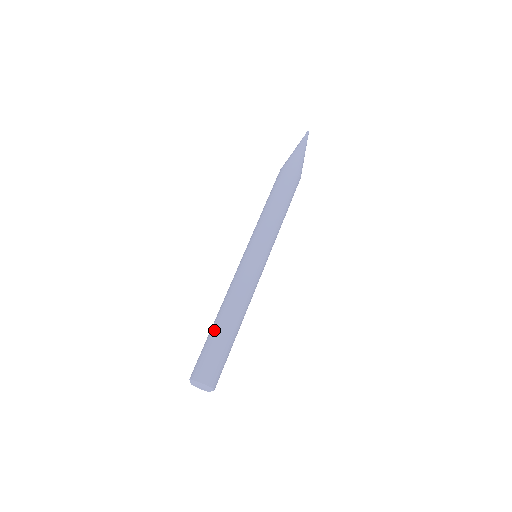
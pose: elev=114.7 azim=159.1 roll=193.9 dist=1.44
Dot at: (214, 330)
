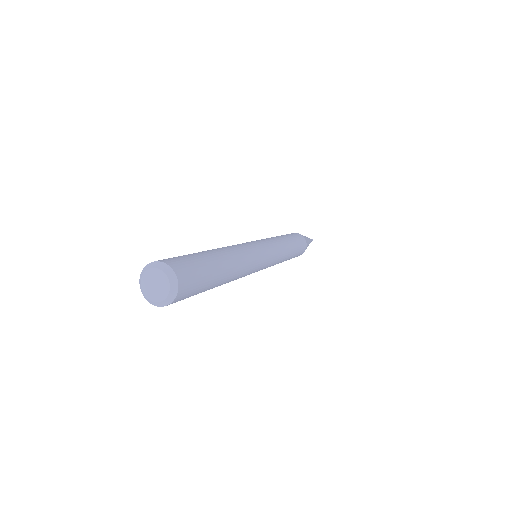
Dot at: occluded
